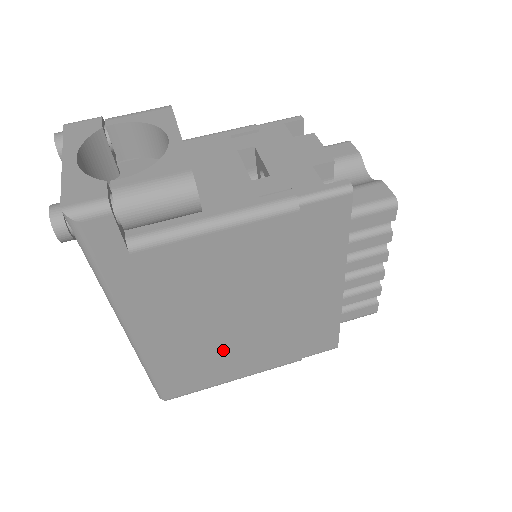
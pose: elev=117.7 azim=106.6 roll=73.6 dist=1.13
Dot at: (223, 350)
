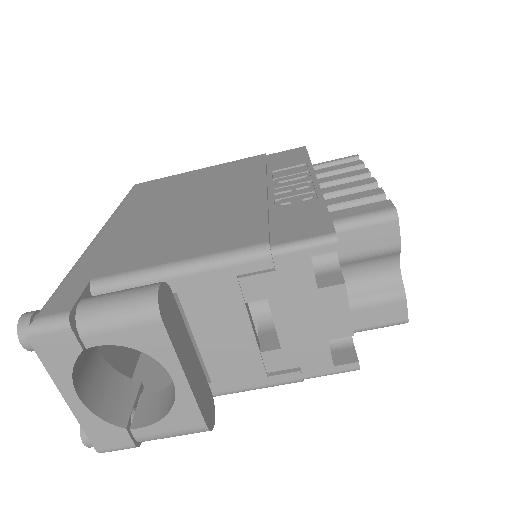
Dot at: occluded
